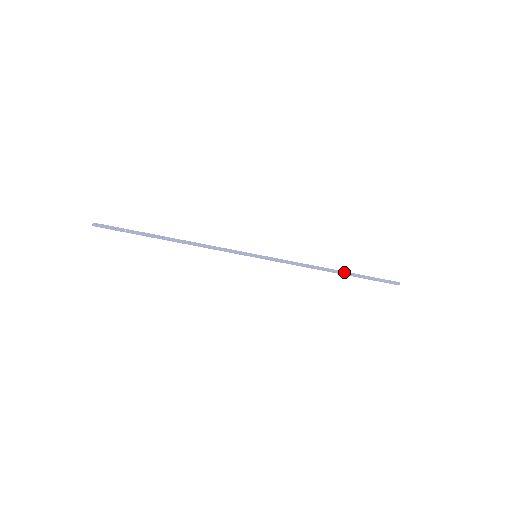
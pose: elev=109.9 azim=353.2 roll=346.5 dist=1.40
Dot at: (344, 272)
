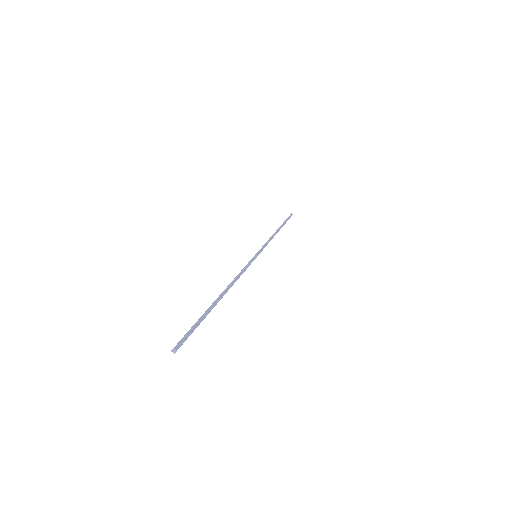
Dot at: occluded
